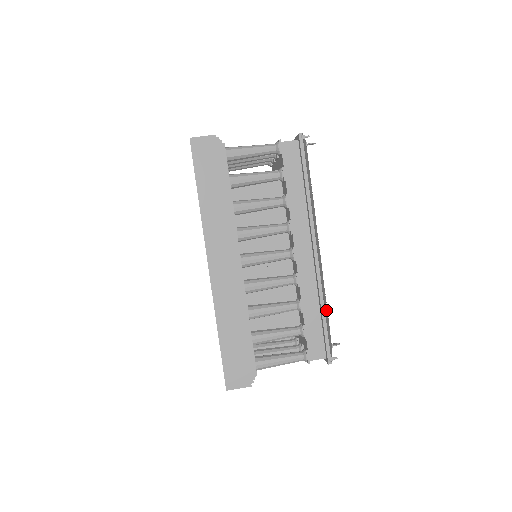
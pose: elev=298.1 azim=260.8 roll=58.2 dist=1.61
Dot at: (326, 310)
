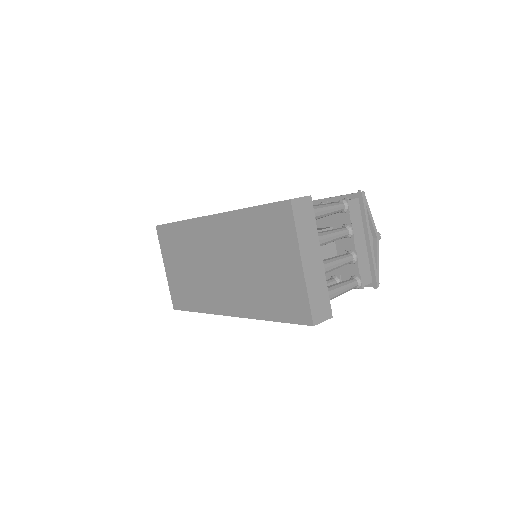
Dot at: occluded
